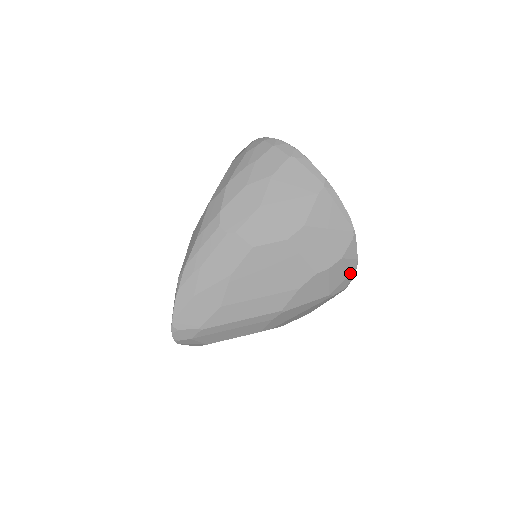
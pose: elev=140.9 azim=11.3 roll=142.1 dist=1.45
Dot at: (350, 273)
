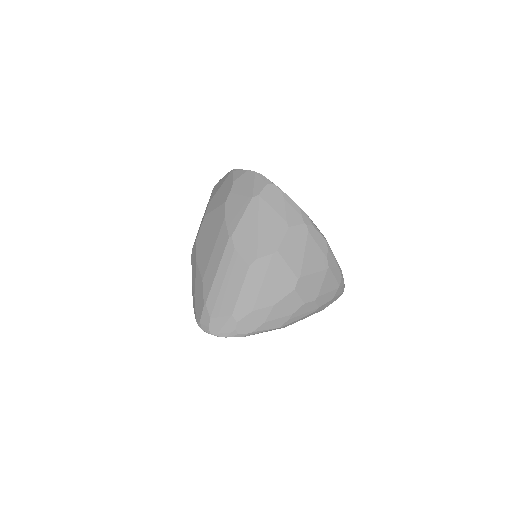
Dot at: (254, 178)
